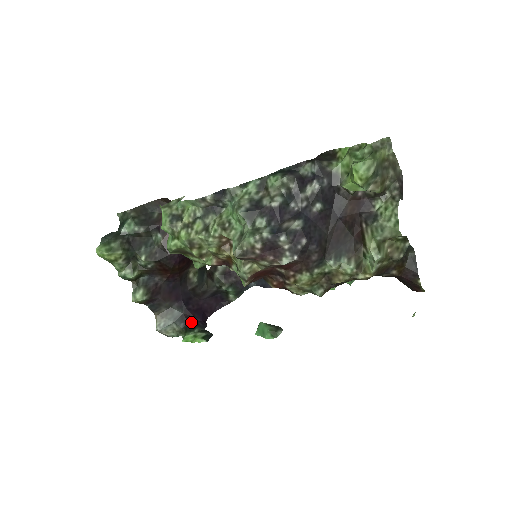
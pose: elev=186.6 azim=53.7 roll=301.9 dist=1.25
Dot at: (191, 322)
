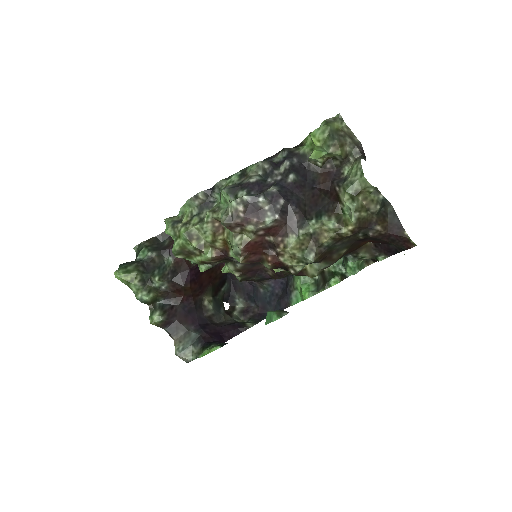
Dot at: (208, 342)
